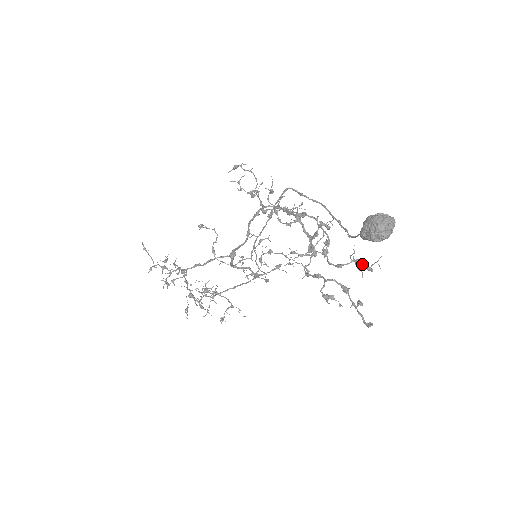
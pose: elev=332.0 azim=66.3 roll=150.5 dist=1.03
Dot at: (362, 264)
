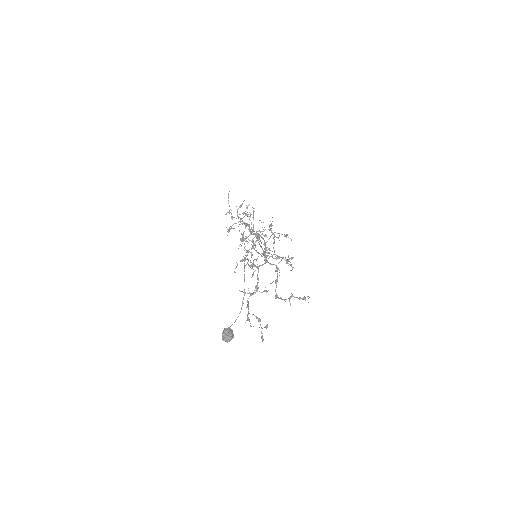
Dot at: occluded
